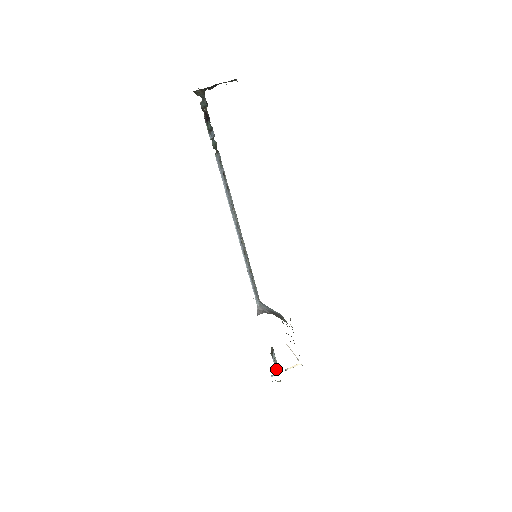
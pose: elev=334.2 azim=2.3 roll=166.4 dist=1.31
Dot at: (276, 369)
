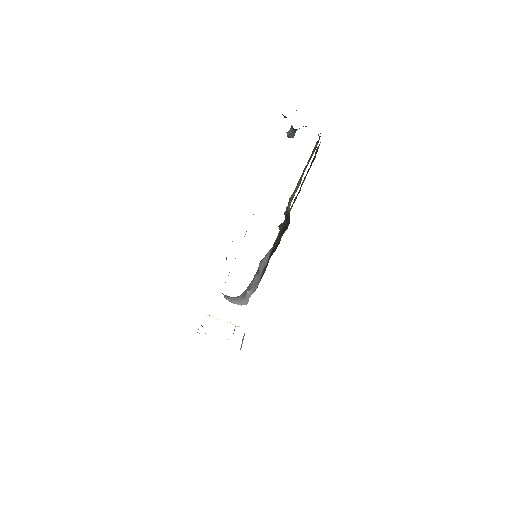
Dot at: occluded
